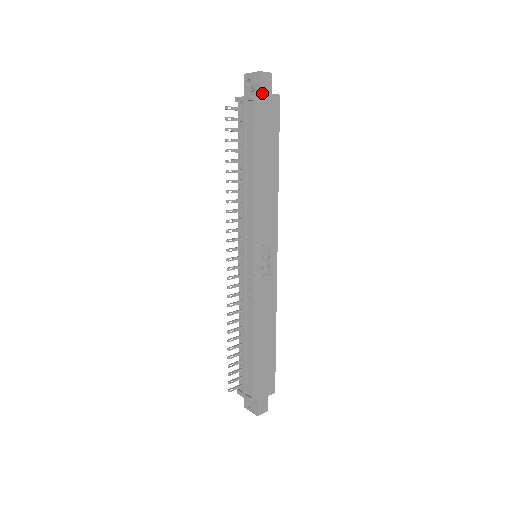
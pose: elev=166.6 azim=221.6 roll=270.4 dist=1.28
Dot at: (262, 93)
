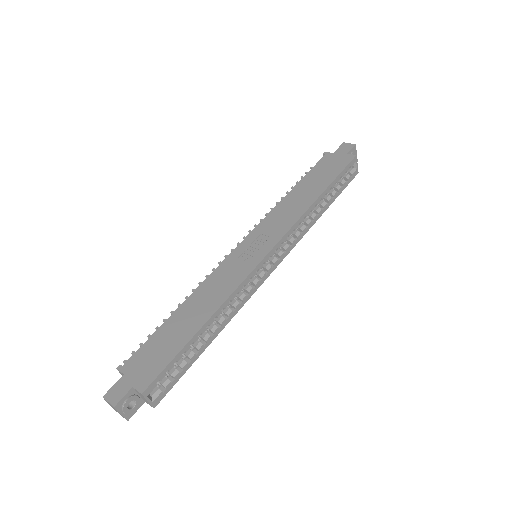
Dot at: (337, 152)
